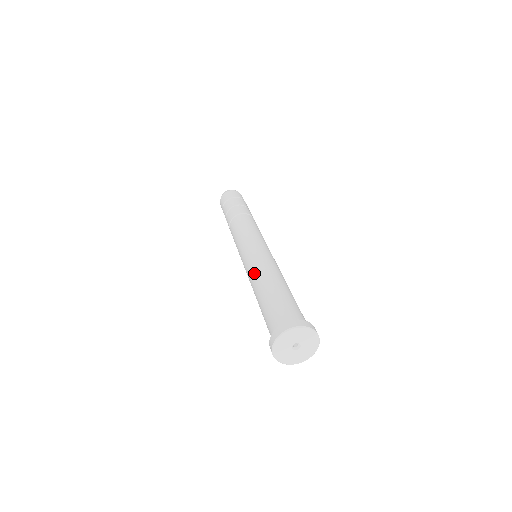
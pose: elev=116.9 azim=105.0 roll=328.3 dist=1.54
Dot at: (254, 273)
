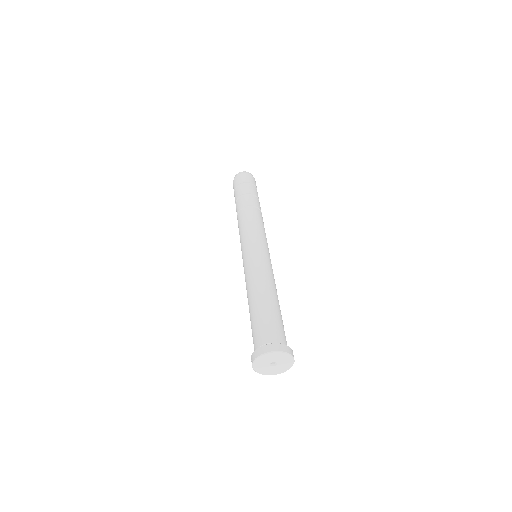
Dot at: (250, 281)
